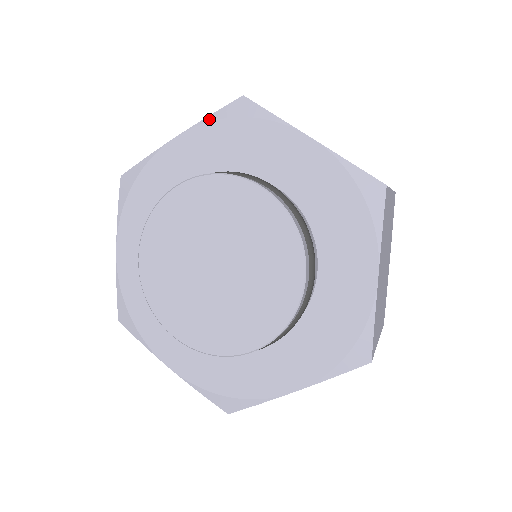
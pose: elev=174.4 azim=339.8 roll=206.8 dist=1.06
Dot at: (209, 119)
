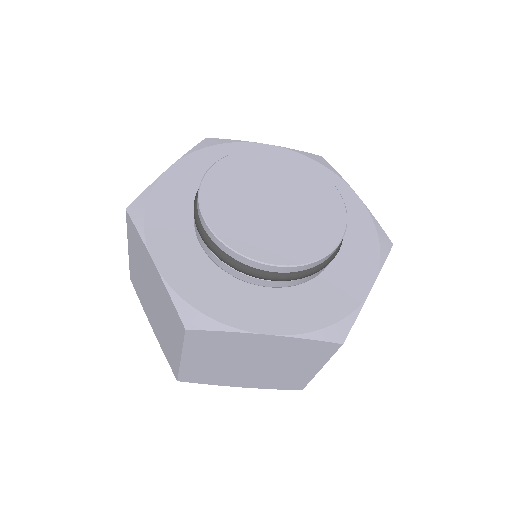
Dot at: (191, 151)
